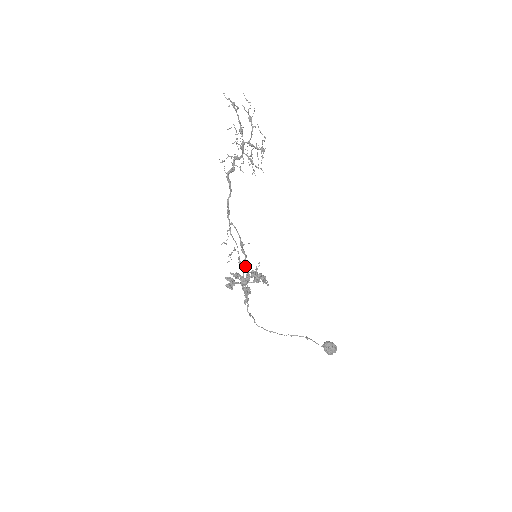
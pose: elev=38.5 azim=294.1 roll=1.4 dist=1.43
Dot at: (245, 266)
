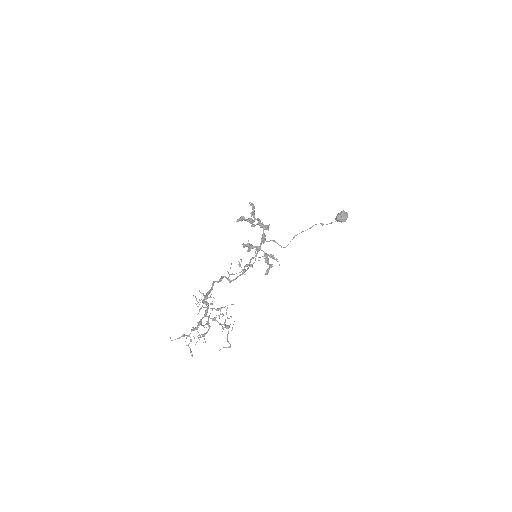
Dot at: (253, 258)
